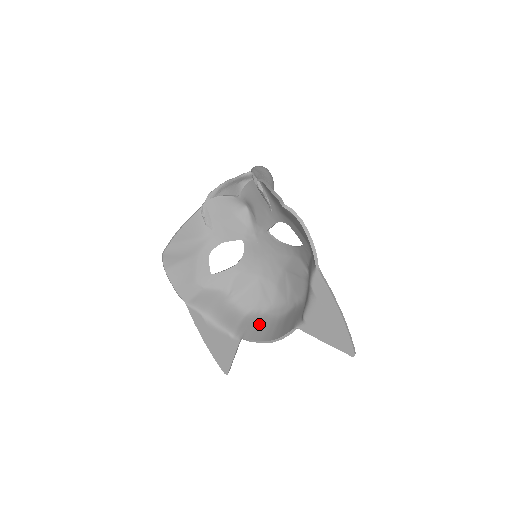
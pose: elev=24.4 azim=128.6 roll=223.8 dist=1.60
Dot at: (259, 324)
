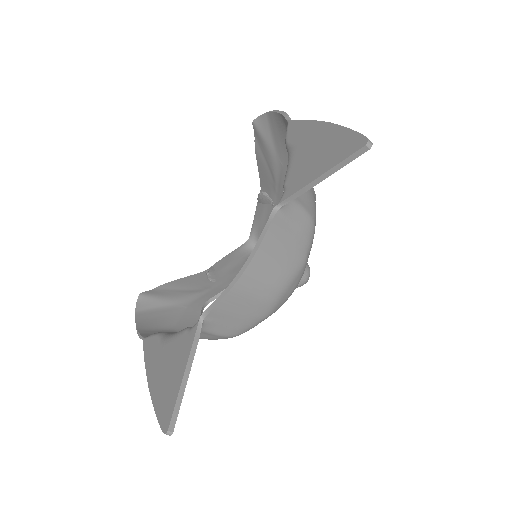
Dot at: (244, 310)
